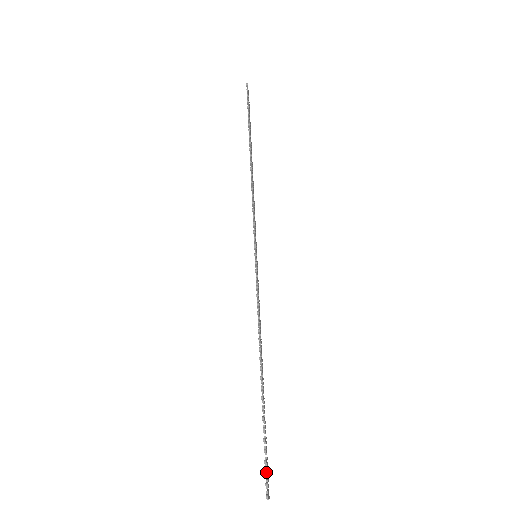
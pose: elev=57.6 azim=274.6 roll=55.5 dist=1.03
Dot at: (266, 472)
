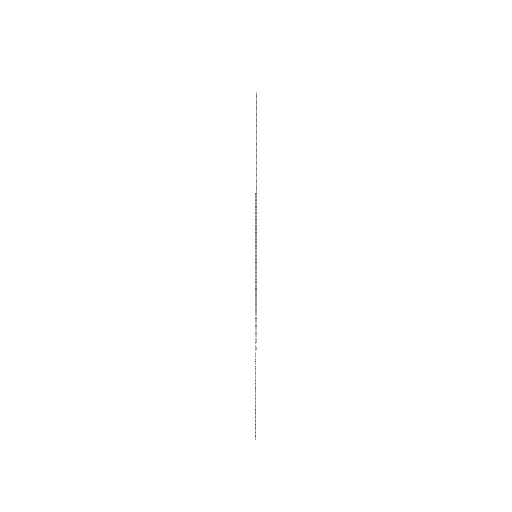
Dot at: occluded
